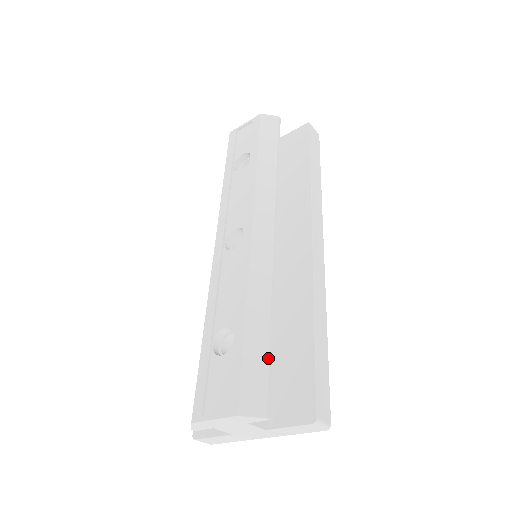
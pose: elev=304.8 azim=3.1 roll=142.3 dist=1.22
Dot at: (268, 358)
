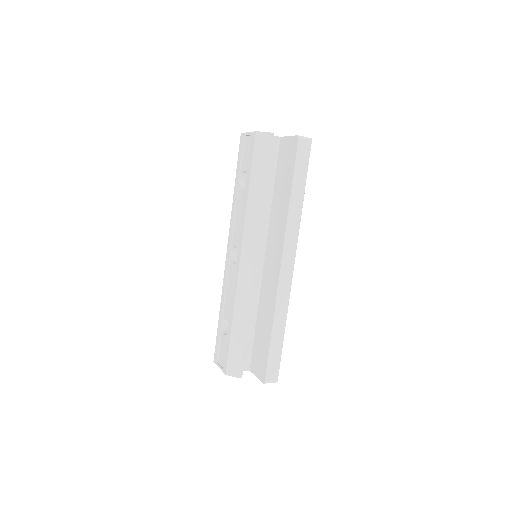
Dot at: (243, 348)
